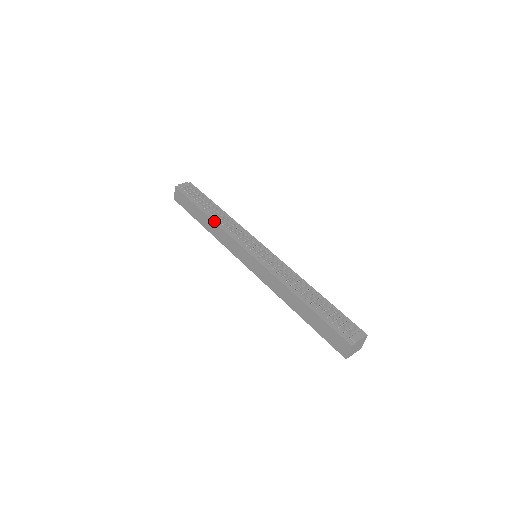
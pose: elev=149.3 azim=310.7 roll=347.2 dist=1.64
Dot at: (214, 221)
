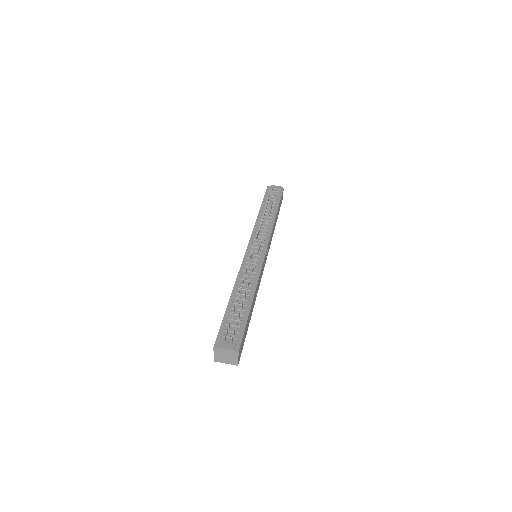
Dot at: (257, 217)
